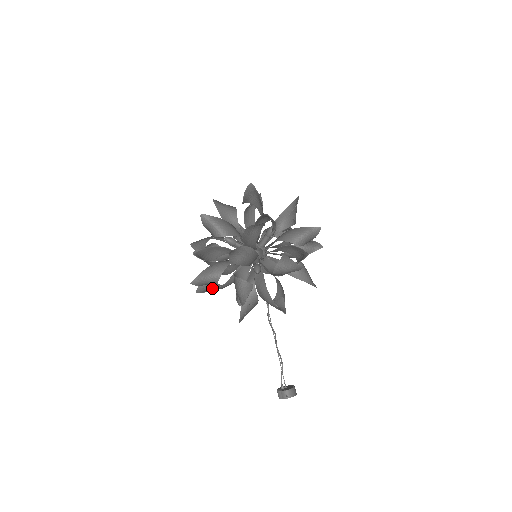
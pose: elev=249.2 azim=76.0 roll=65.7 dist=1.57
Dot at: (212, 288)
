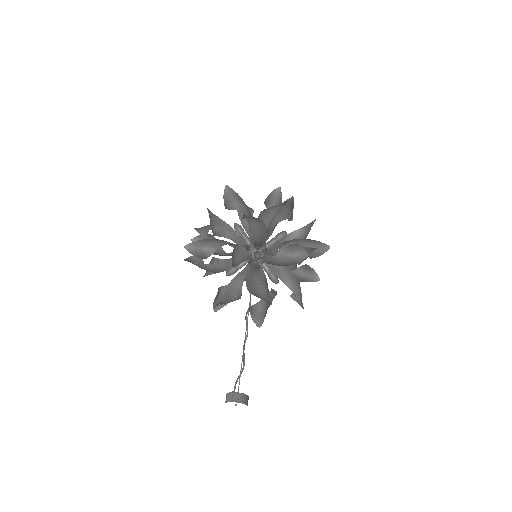
Dot at: (200, 267)
